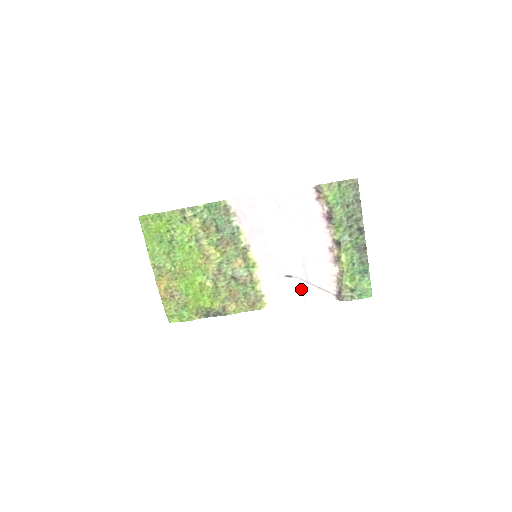
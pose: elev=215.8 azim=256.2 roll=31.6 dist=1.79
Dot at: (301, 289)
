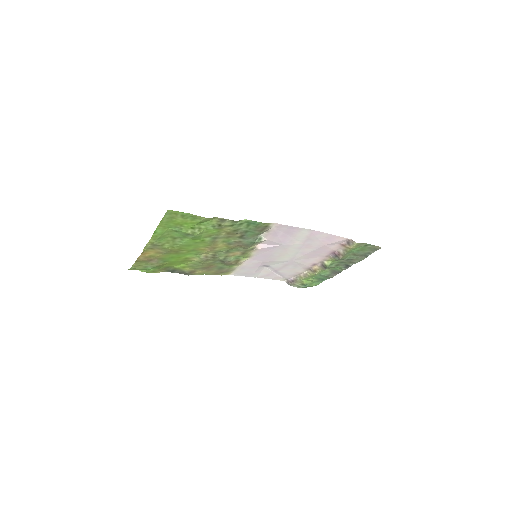
Dot at: (267, 272)
